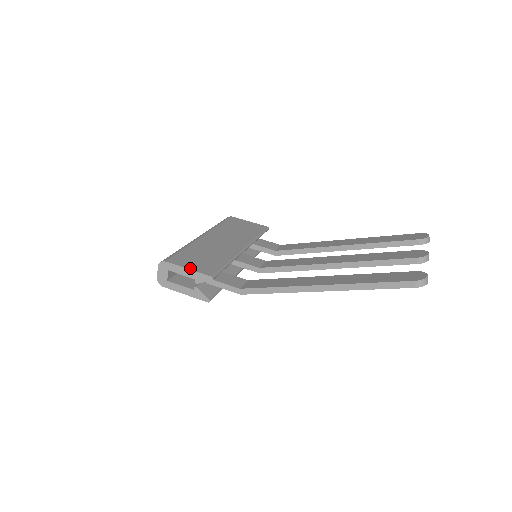
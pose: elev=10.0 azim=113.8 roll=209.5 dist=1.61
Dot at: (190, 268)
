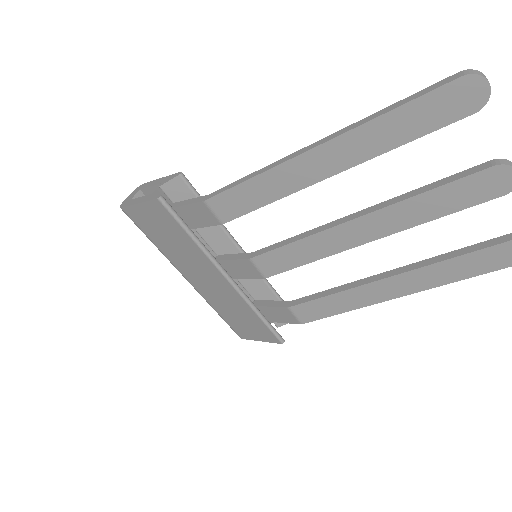
Dot at: occluded
